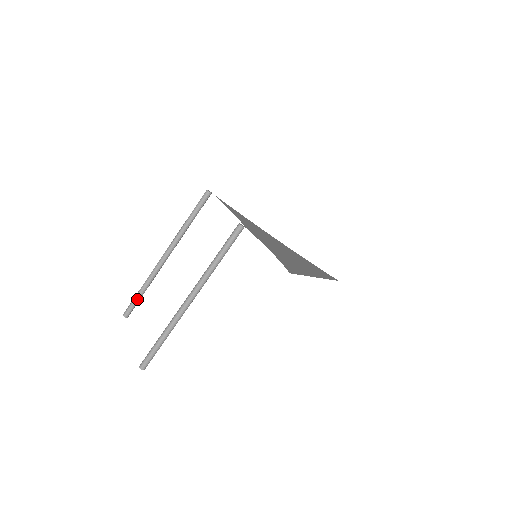
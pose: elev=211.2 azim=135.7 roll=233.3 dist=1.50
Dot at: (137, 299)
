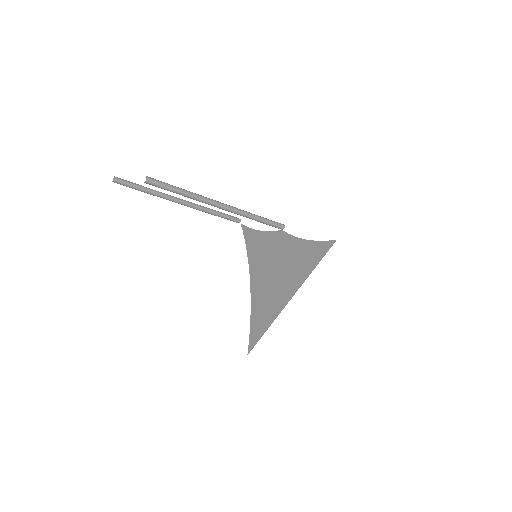
Dot at: (136, 185)
